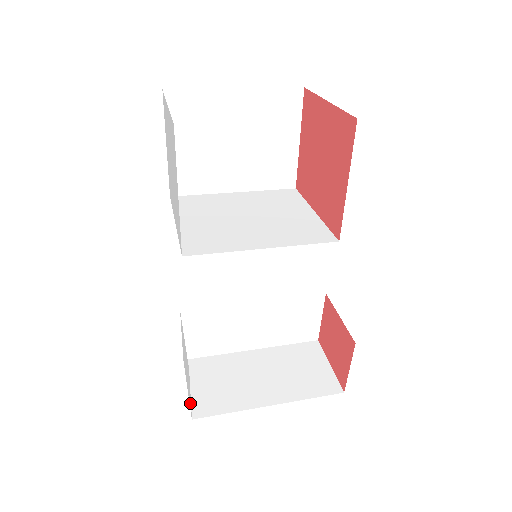
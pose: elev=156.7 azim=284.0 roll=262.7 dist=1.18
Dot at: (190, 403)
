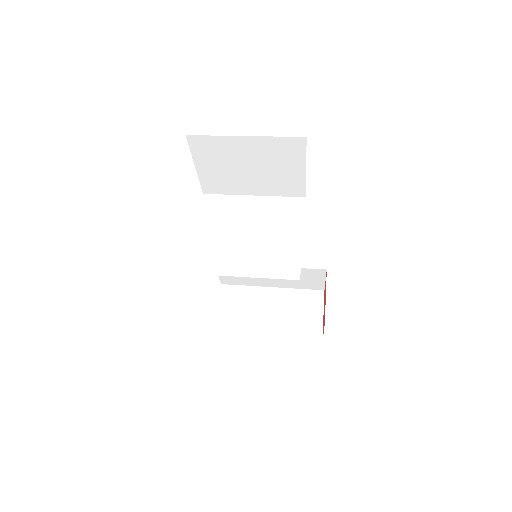
Dot at: occluded
